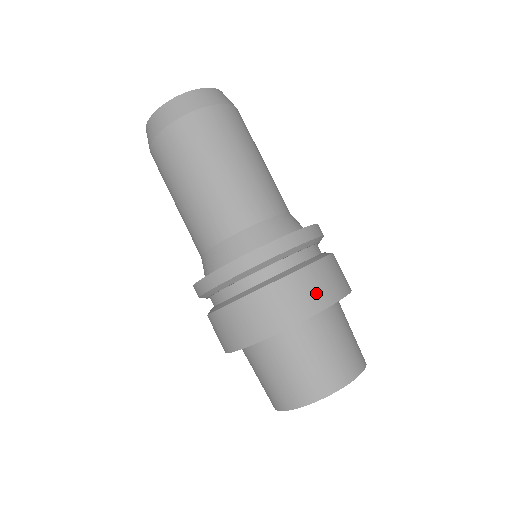
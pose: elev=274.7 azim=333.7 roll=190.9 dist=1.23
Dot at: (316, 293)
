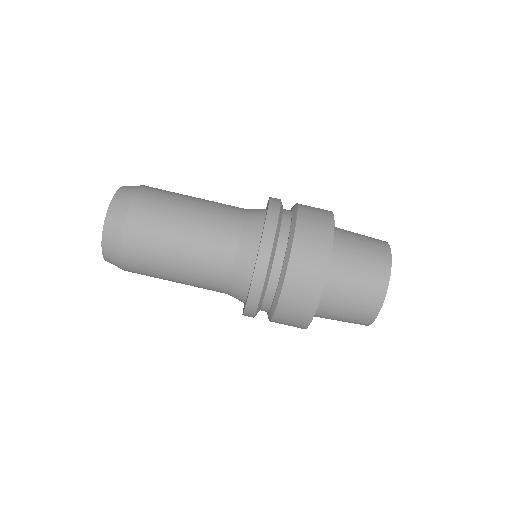
Dot at: (317, 245)
